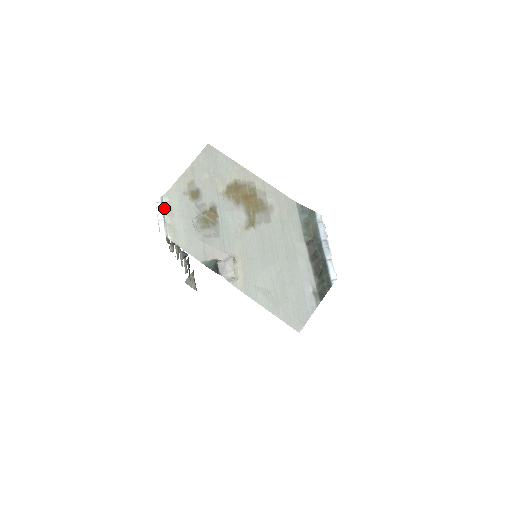
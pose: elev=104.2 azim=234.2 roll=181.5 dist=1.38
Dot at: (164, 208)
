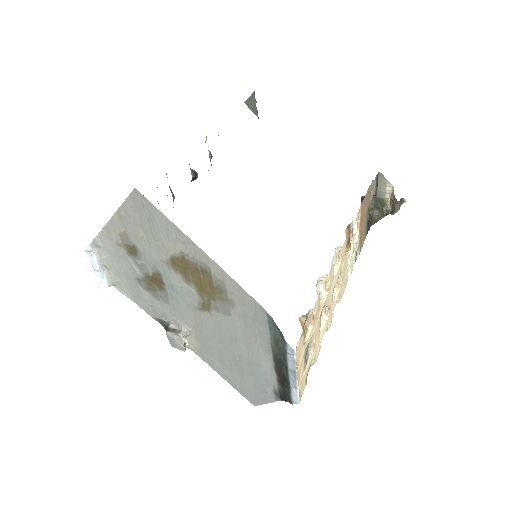
Dot at: (98, 254)
